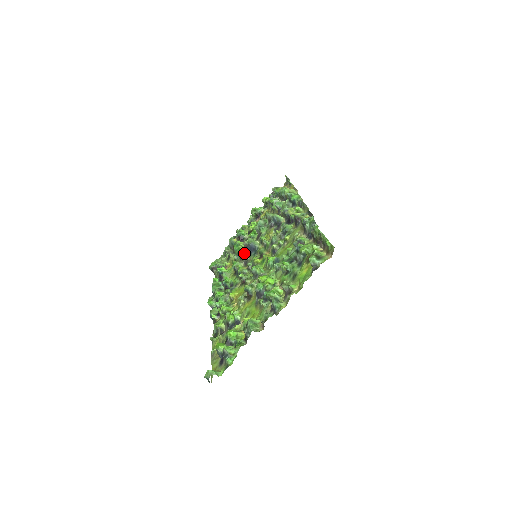
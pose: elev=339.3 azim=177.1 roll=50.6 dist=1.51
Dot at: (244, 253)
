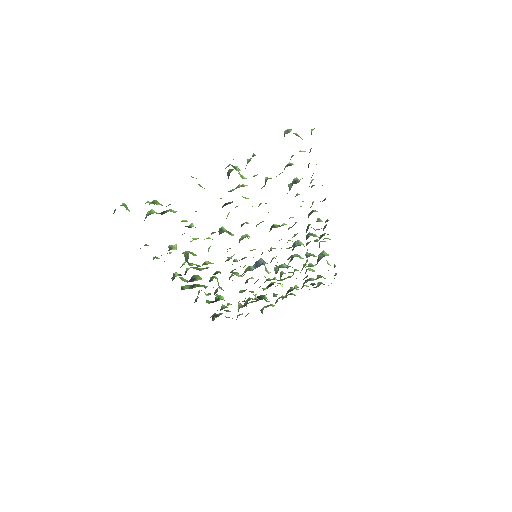
Dot at: (248, 266)
